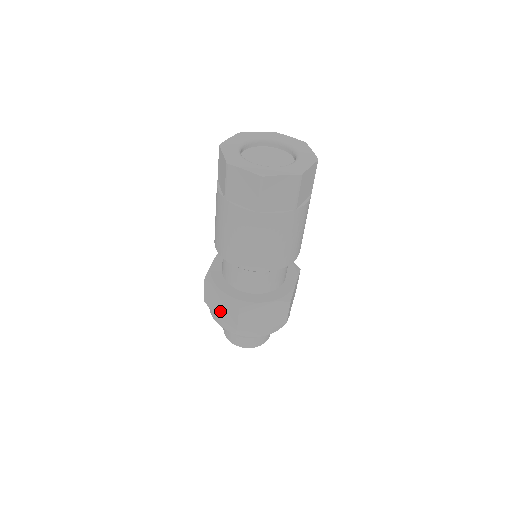
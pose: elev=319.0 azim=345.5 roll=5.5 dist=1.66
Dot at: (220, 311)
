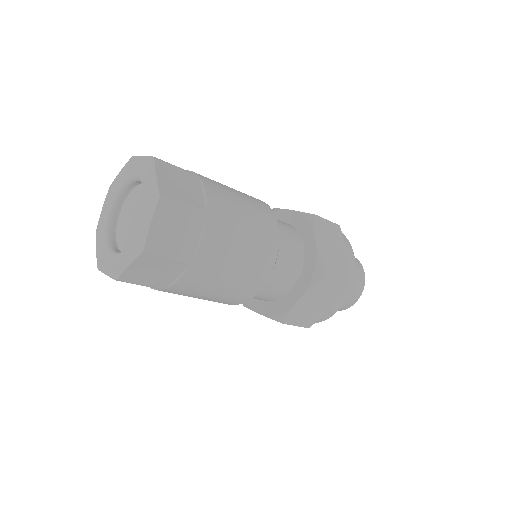
Dot at: occluded
